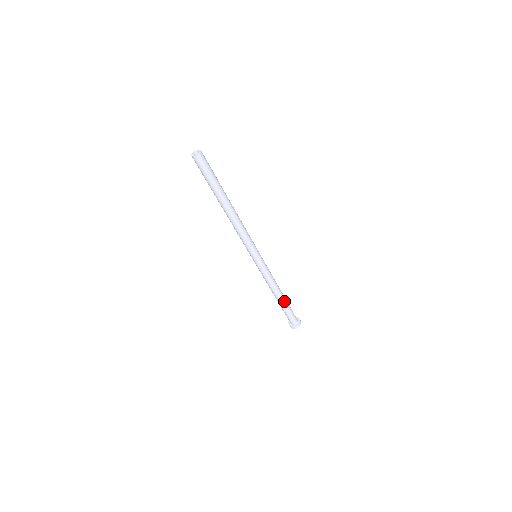
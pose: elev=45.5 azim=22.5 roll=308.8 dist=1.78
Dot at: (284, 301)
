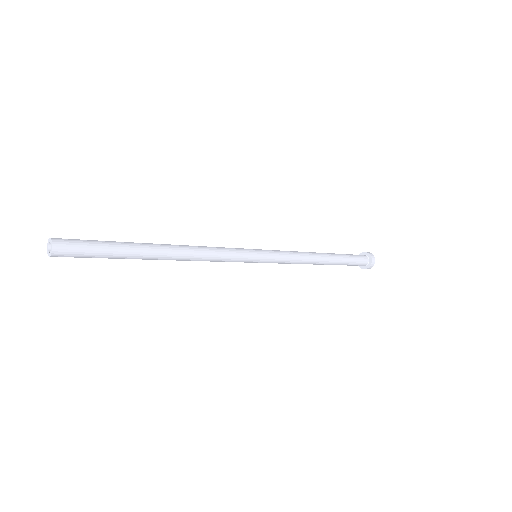
Dot at: (330, 264)
